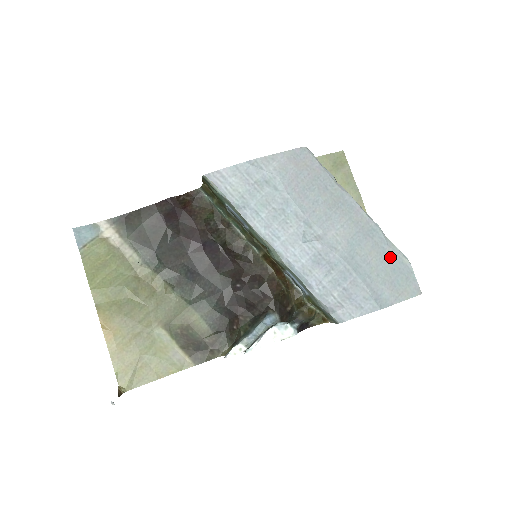
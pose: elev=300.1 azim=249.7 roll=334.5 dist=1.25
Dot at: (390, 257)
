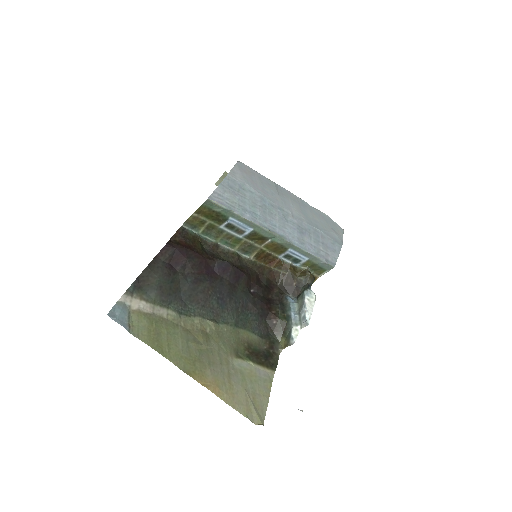
Dot at: (320, 215)
